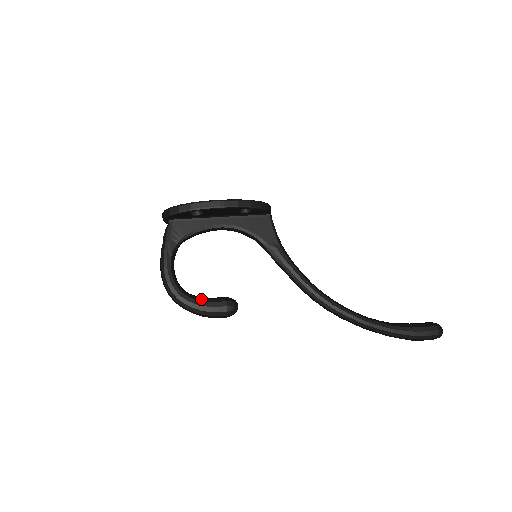
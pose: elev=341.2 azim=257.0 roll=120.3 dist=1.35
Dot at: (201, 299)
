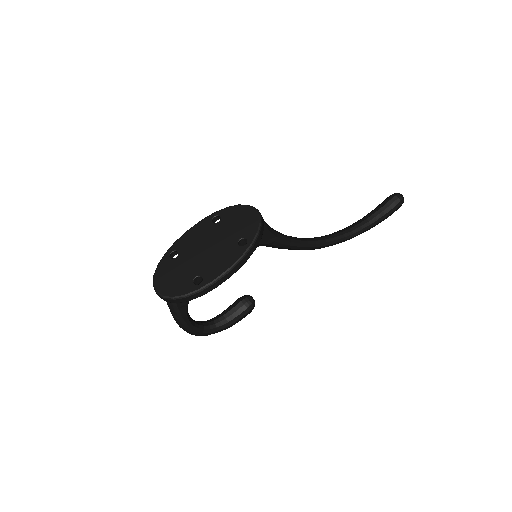
Dot at: (226, 321)
